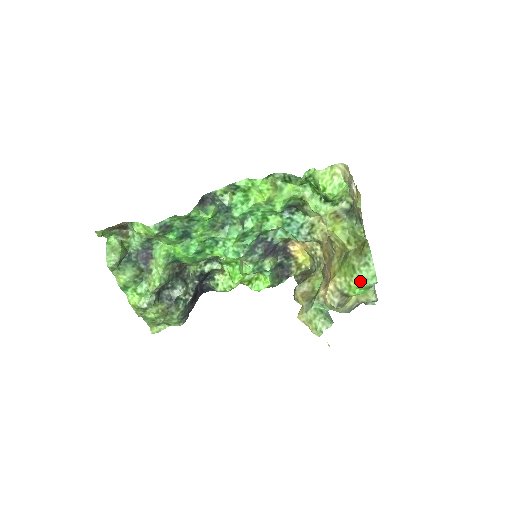
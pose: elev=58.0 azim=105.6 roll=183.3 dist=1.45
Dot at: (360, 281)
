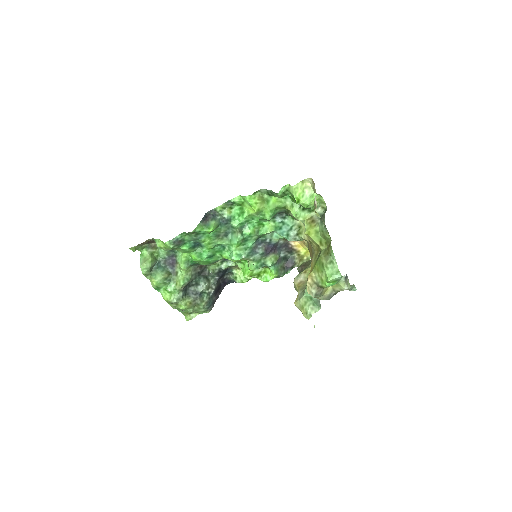
Dot at: (327, 276)
